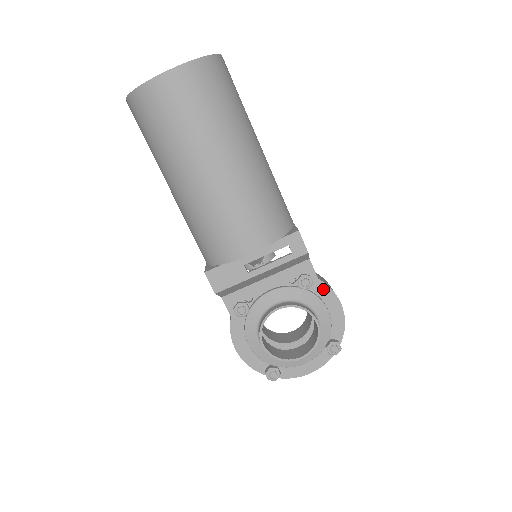
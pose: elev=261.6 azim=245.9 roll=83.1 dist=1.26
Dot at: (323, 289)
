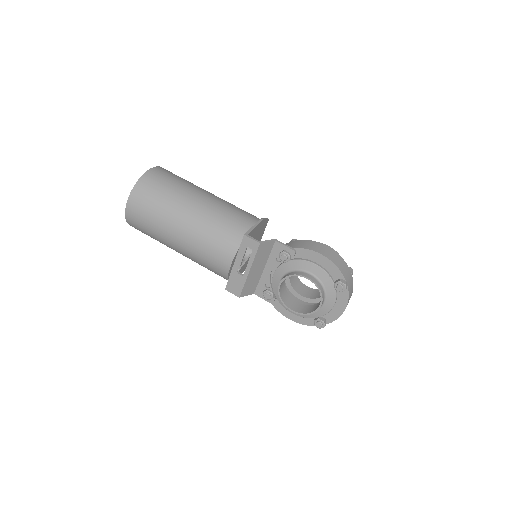
Dot at: (302, 252)
